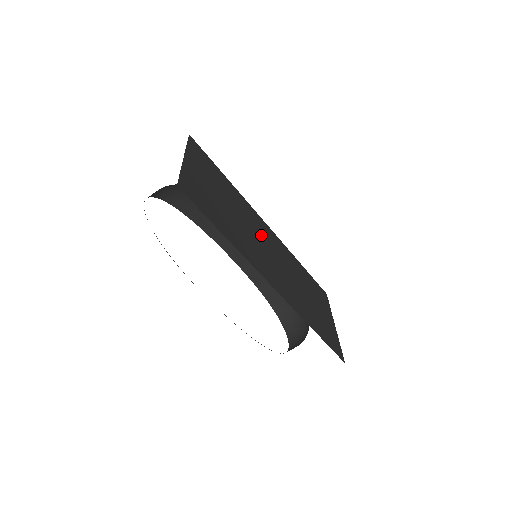
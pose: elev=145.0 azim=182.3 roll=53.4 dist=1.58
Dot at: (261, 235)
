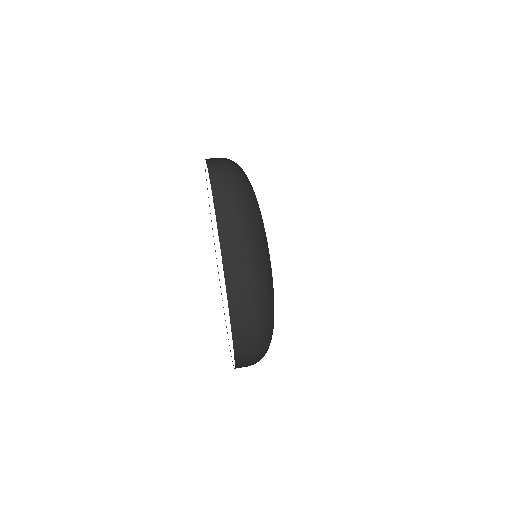
Dot at: occluded
